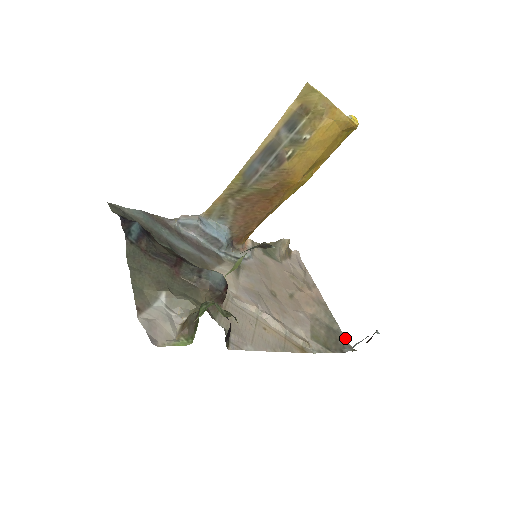
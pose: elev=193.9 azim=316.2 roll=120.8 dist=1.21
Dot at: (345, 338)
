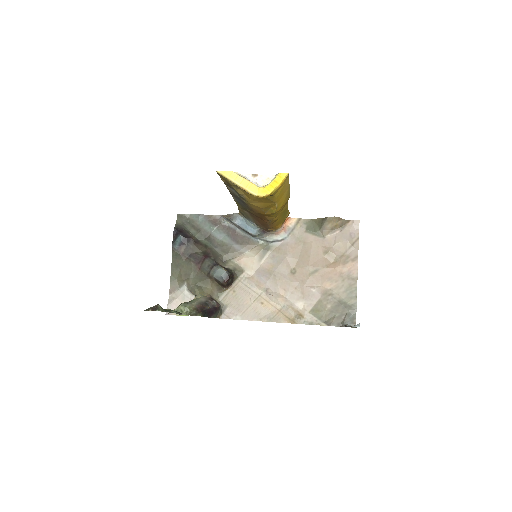
Dot at: (355, 313)
